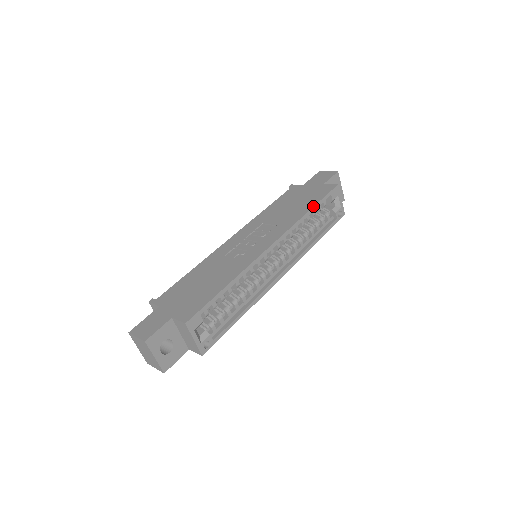
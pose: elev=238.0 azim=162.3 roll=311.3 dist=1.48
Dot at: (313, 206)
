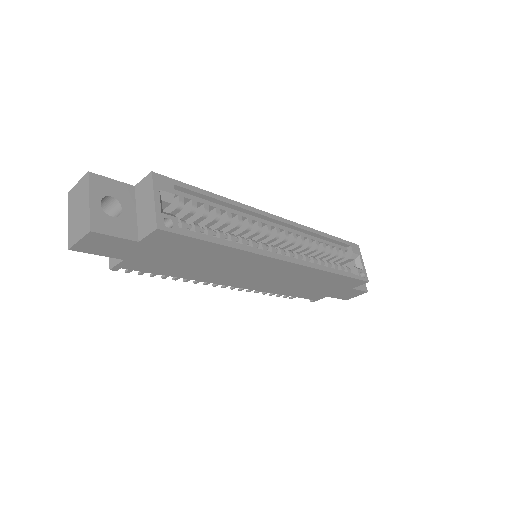
Dot at: (330, 235)
